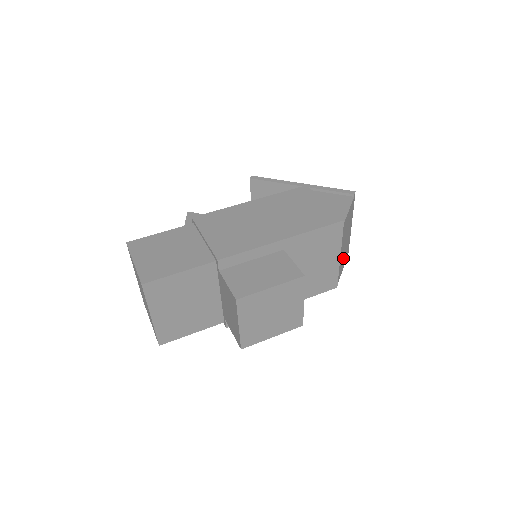
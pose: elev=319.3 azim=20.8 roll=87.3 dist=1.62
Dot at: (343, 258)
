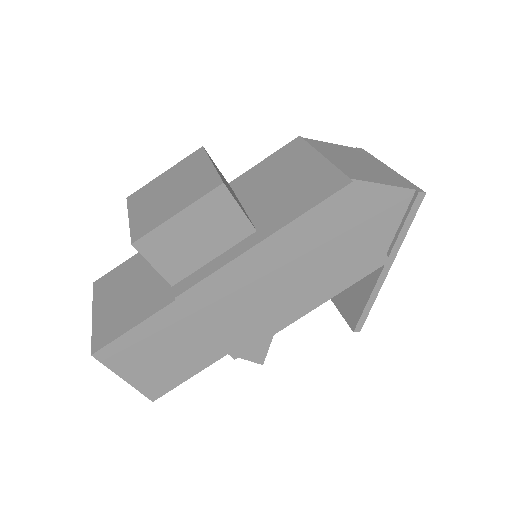
Dot at: (365, 173)
